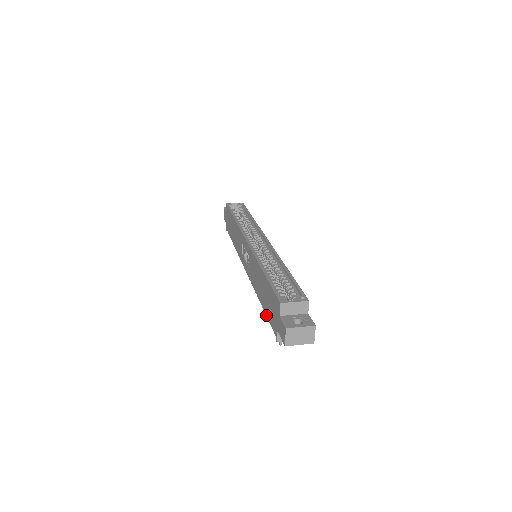
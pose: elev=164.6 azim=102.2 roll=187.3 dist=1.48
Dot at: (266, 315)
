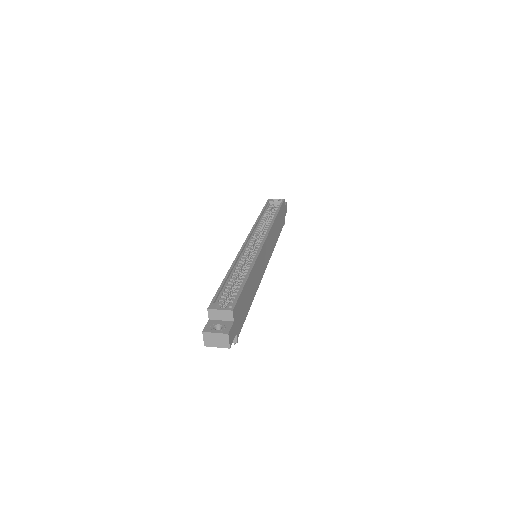
Dot at: occluded
